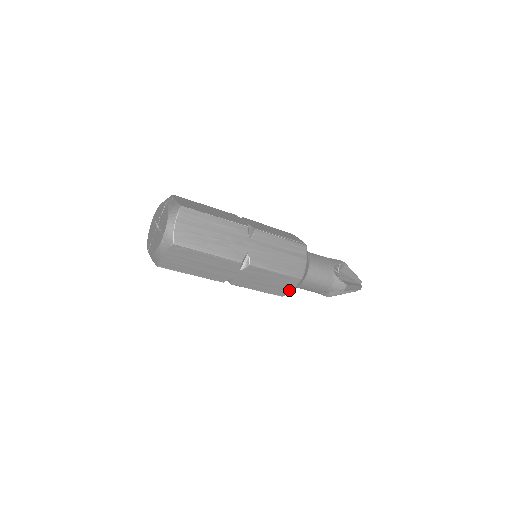
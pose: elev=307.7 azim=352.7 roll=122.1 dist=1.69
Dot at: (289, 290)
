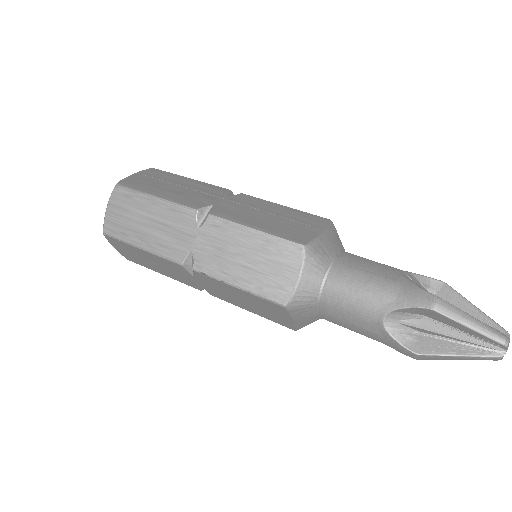
Dot at: (291, 283)
